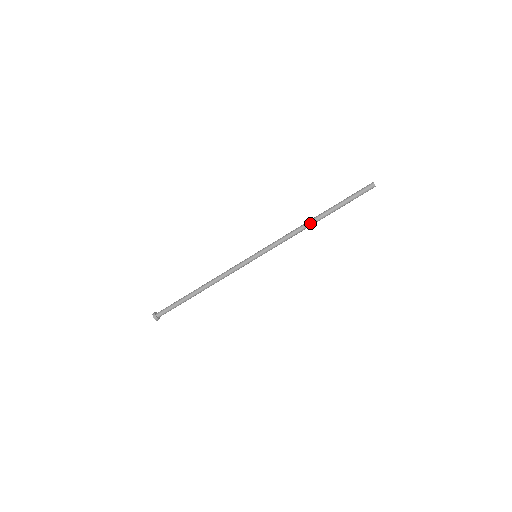
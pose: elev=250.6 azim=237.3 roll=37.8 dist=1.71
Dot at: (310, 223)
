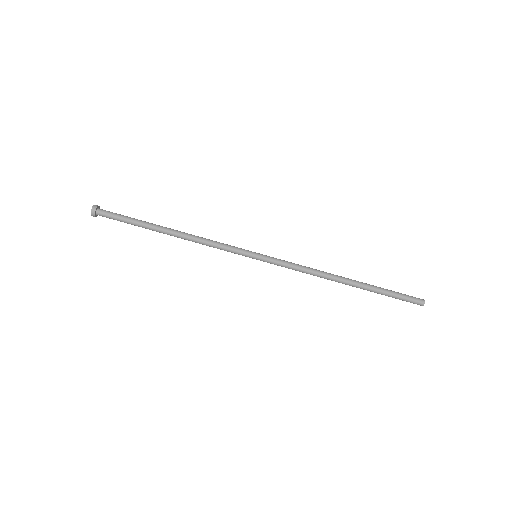
Dot at: (337, 277)
